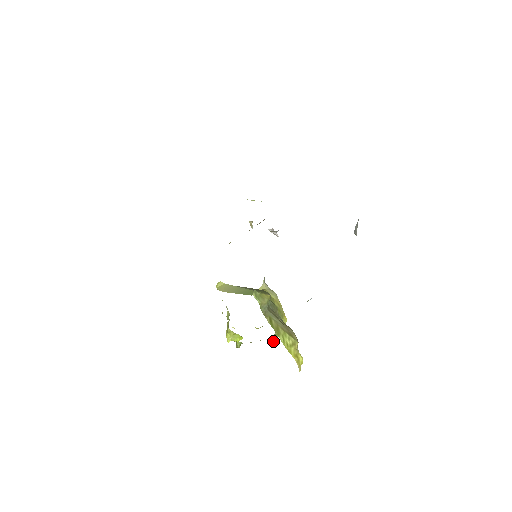
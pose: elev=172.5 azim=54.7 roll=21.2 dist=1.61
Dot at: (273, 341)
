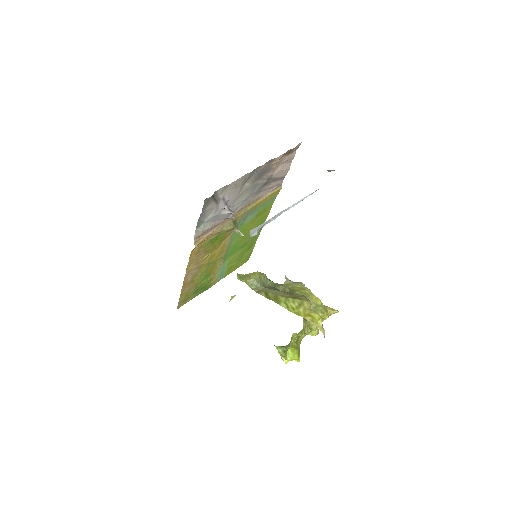
Dot at: (310, 328)
